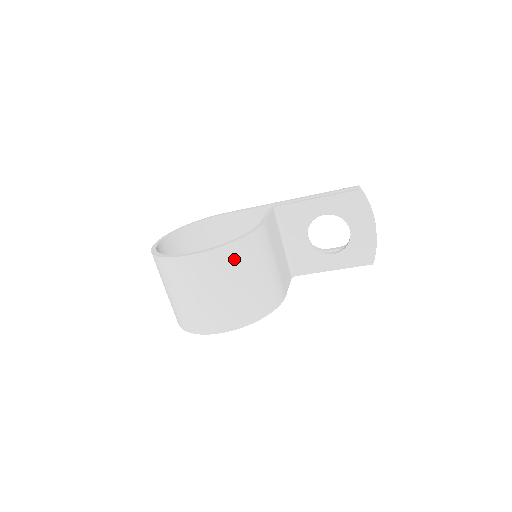
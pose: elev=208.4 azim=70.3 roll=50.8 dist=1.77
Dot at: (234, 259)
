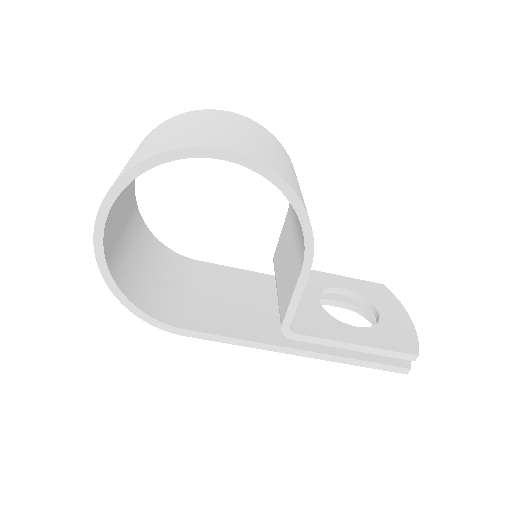
Dot at: (282, 150)
